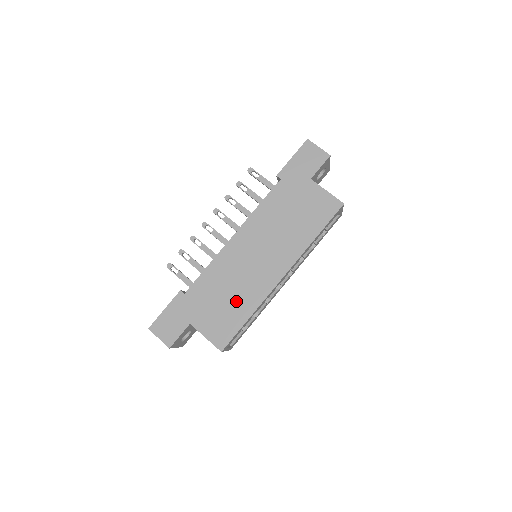
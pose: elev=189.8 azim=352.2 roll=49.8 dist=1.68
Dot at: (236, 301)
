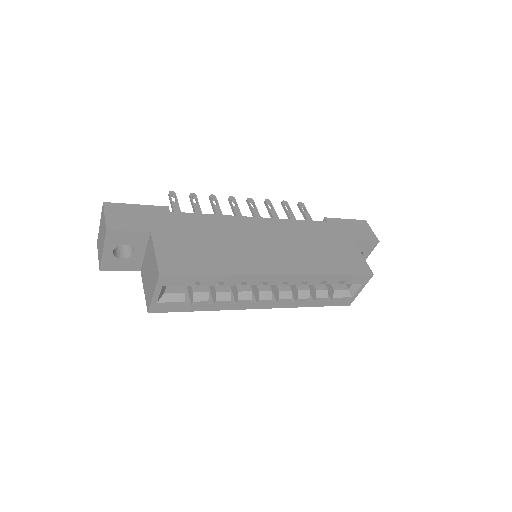
Dot at: (216, 253)
